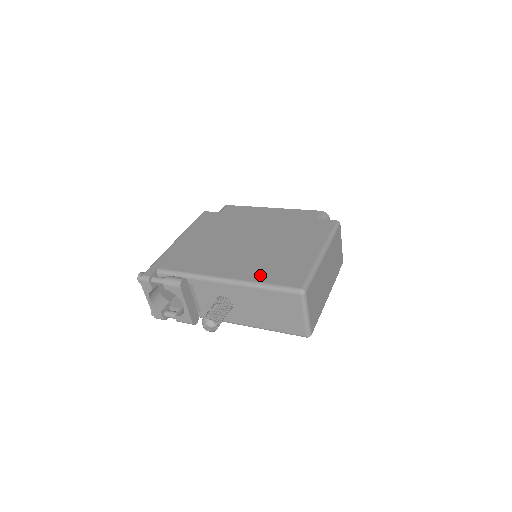
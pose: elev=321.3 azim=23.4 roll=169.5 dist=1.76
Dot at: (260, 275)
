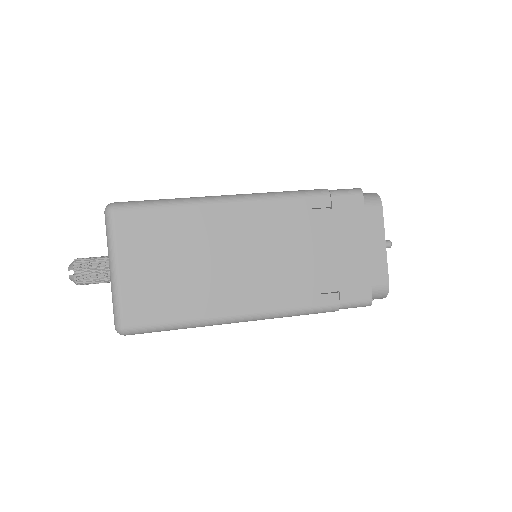
Dot at: occluded
